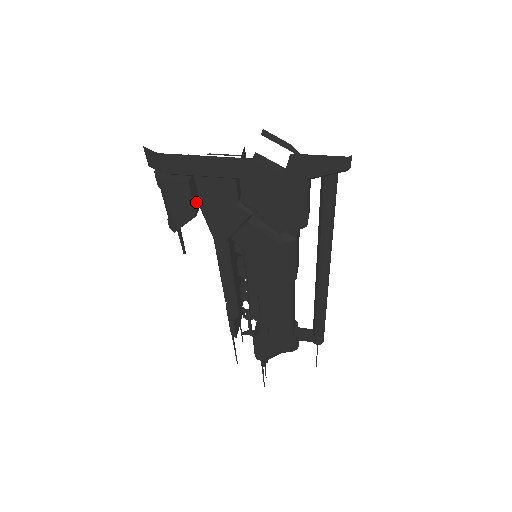
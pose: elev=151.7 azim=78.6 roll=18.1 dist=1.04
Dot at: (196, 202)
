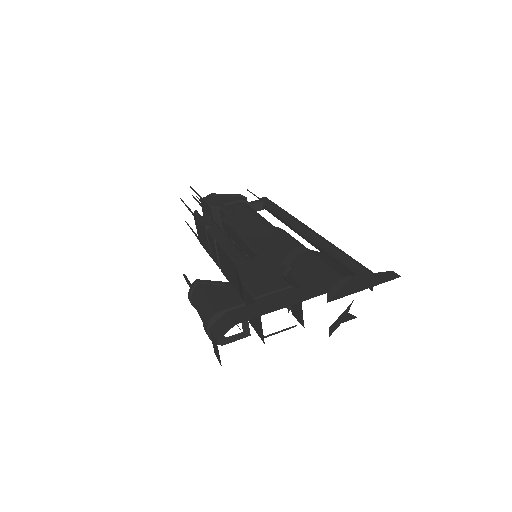
Dot at: occluded
